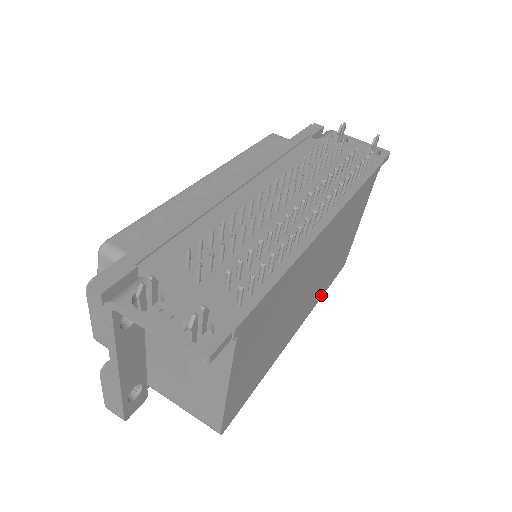
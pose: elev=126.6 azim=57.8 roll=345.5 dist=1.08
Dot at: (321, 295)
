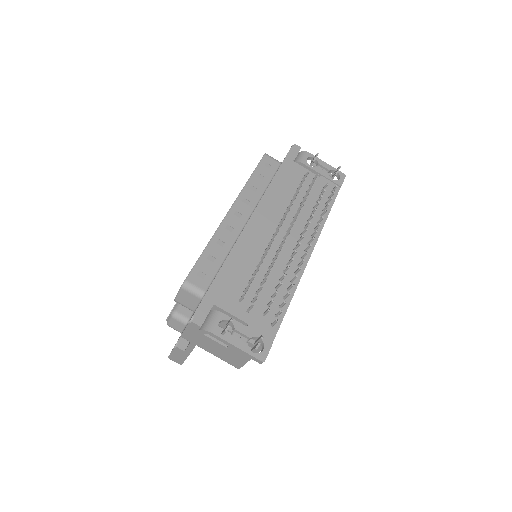
Dot at: occluded
